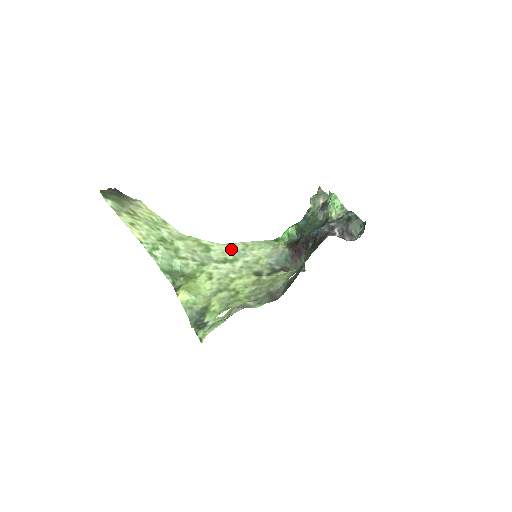
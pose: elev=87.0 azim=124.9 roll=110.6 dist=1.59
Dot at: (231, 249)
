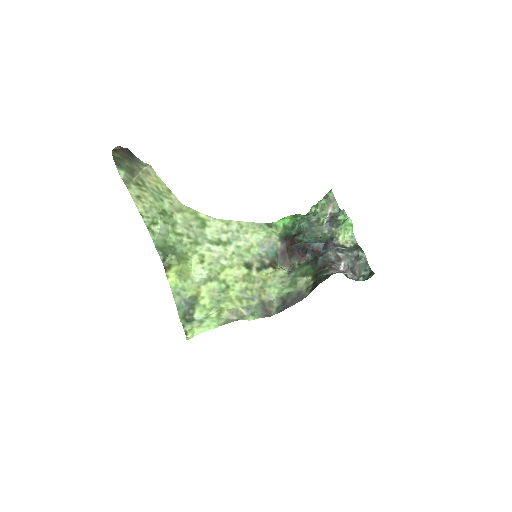
Dot at: (226, 228)
